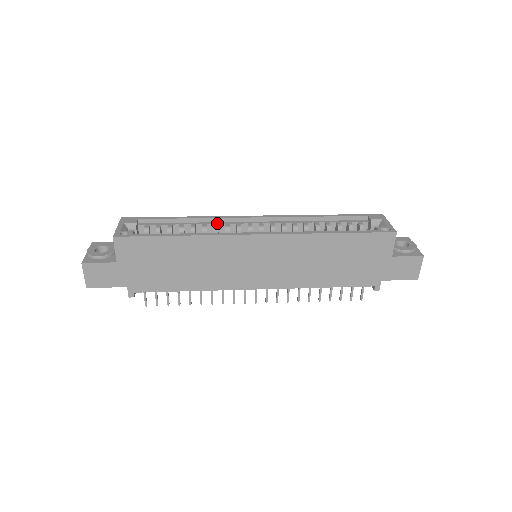
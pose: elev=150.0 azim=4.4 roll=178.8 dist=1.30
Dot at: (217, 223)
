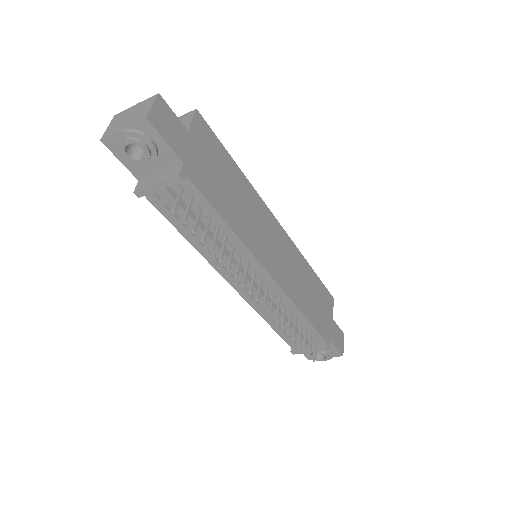
Dot at: occluded
